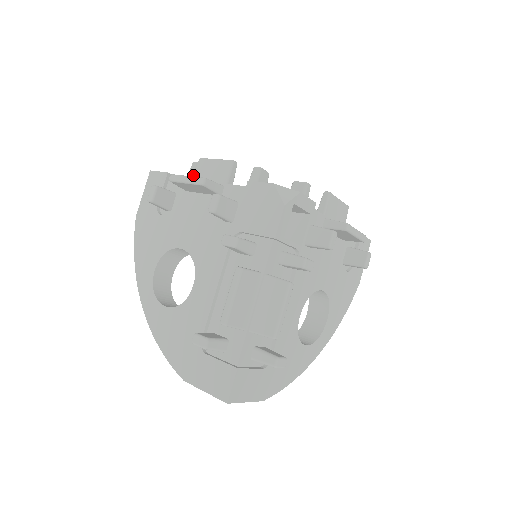
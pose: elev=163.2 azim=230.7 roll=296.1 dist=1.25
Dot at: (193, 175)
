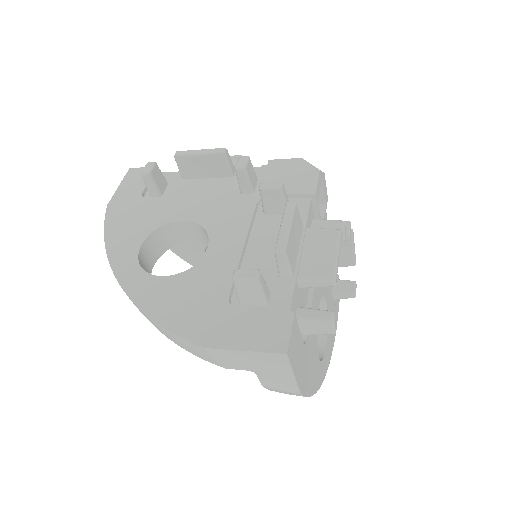
Dot at: occluded
